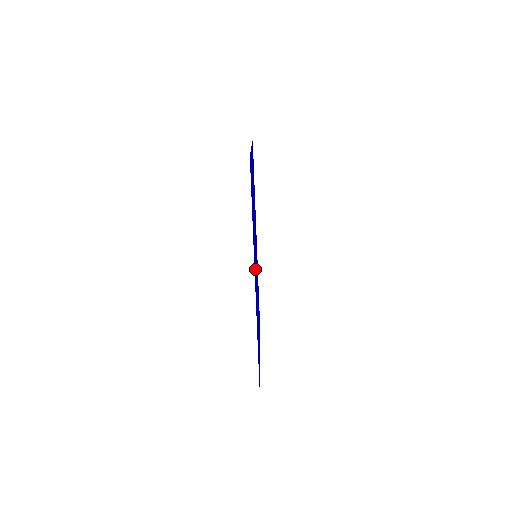
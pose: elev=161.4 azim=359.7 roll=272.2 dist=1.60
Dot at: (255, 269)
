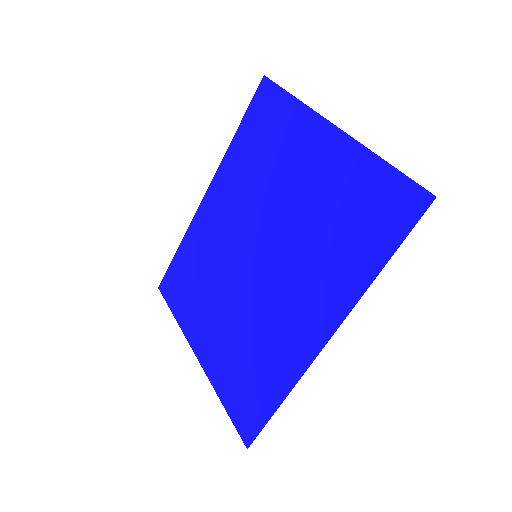
Dot at: (297, 297)
